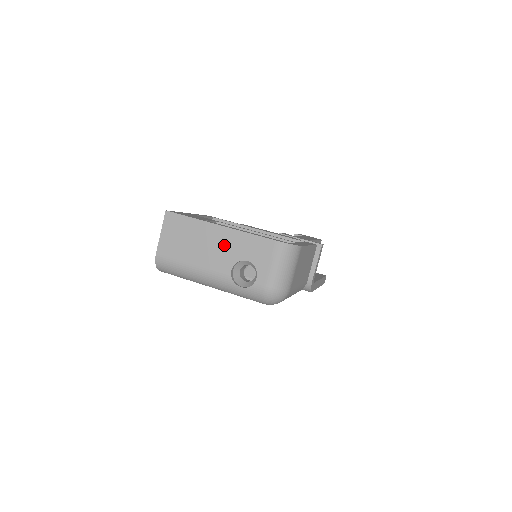
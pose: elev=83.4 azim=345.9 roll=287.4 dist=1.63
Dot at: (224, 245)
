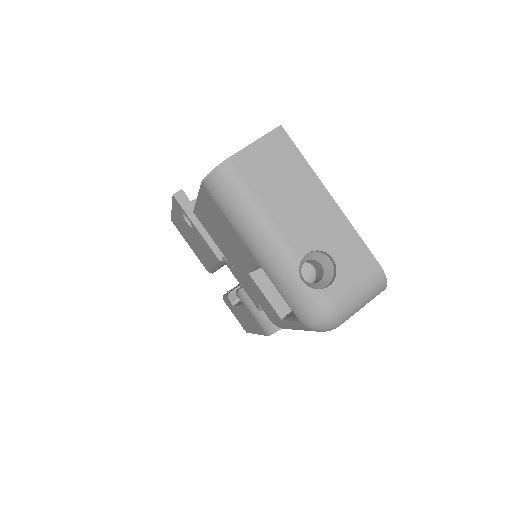
Dot at: (320, 220)
